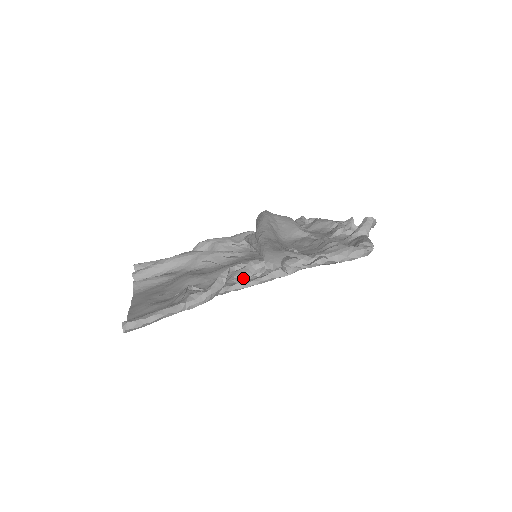
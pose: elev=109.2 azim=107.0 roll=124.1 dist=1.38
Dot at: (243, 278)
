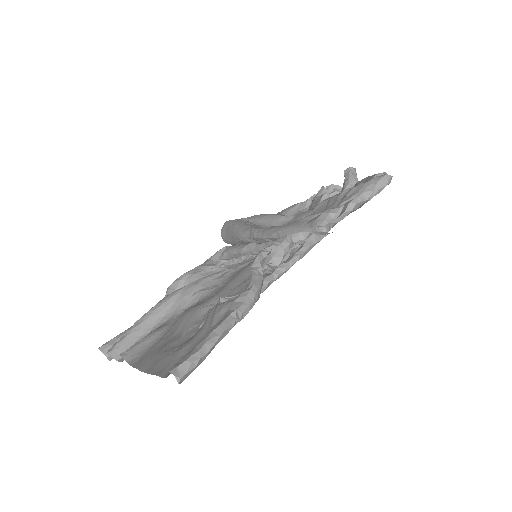
Dot at: (273, 267)
